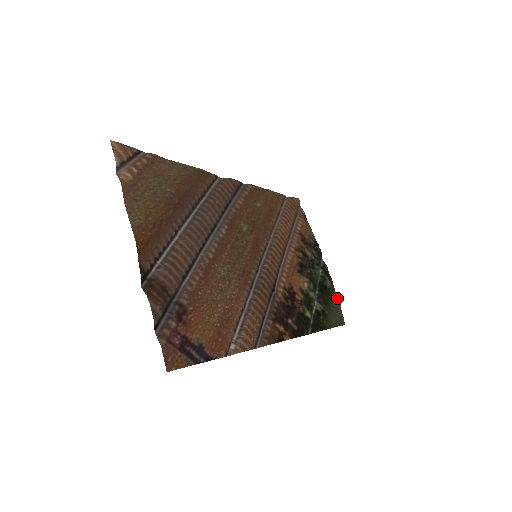
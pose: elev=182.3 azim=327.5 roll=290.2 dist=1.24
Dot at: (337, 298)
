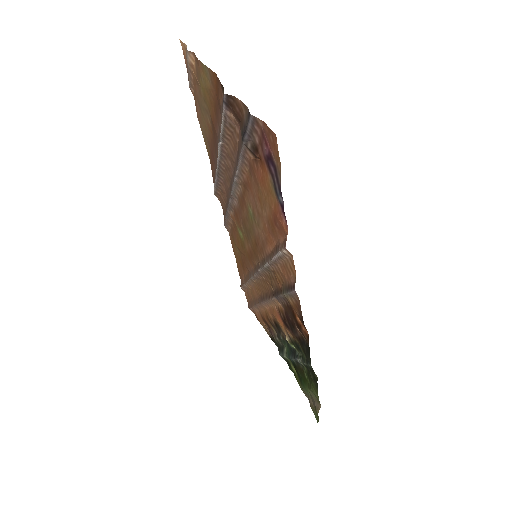
Dot at: (304, 392)
